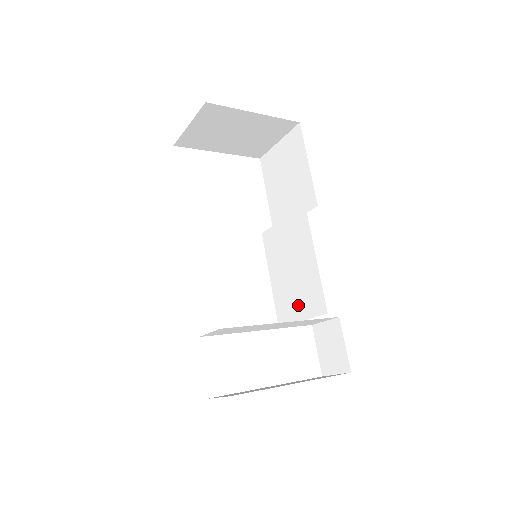
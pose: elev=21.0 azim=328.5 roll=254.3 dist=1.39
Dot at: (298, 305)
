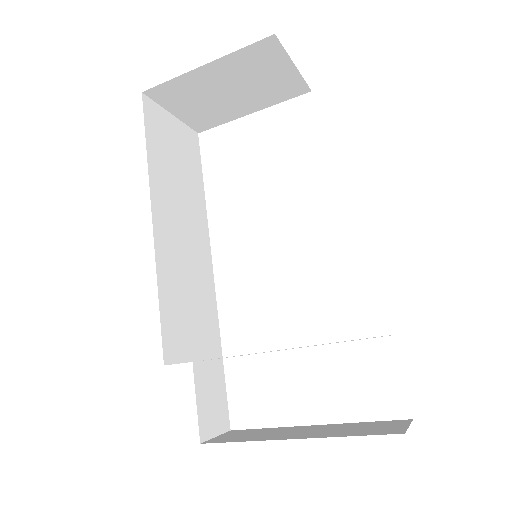
Dot at: occluded
